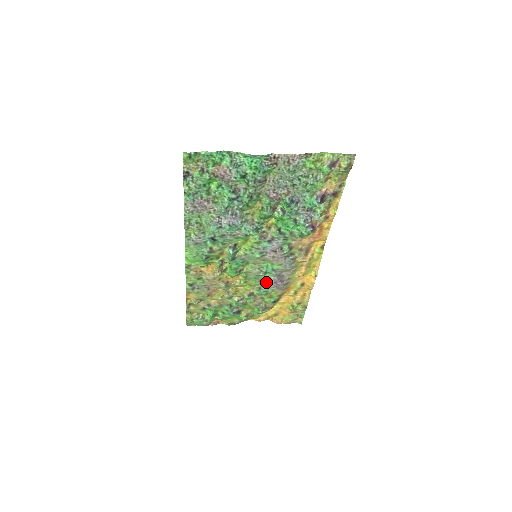
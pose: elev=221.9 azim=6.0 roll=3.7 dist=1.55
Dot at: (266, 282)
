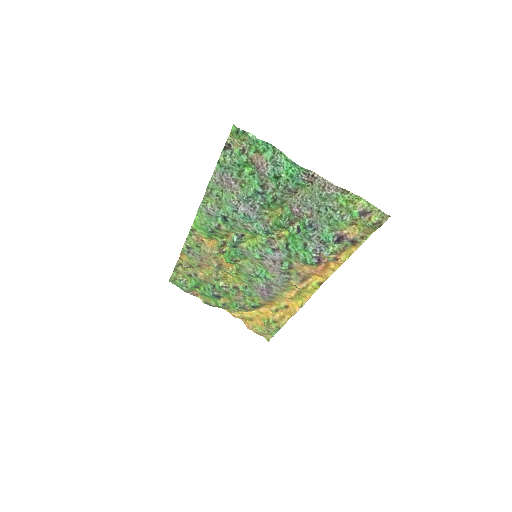
Dot at: (254, 285)
